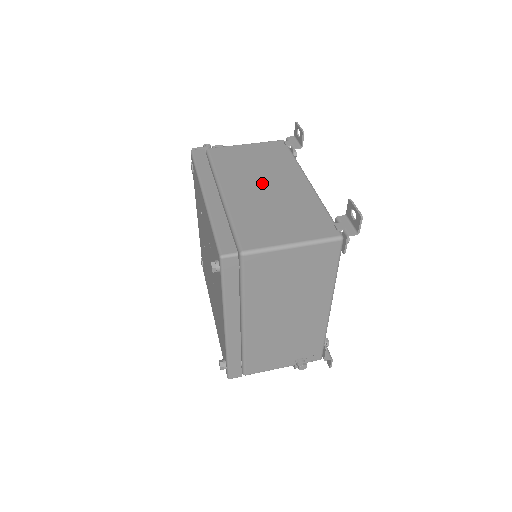
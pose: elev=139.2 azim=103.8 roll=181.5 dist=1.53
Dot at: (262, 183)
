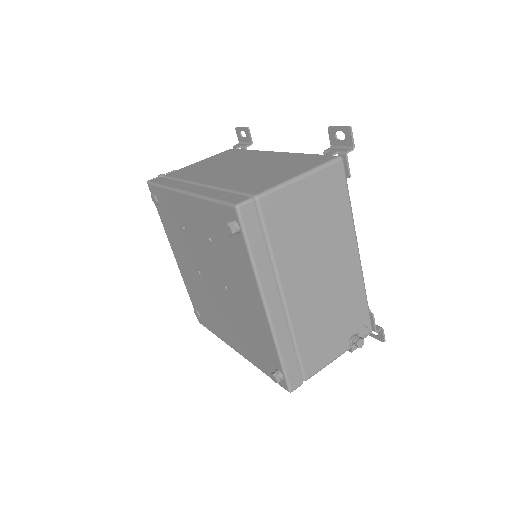
Dot at: (235, 167)
